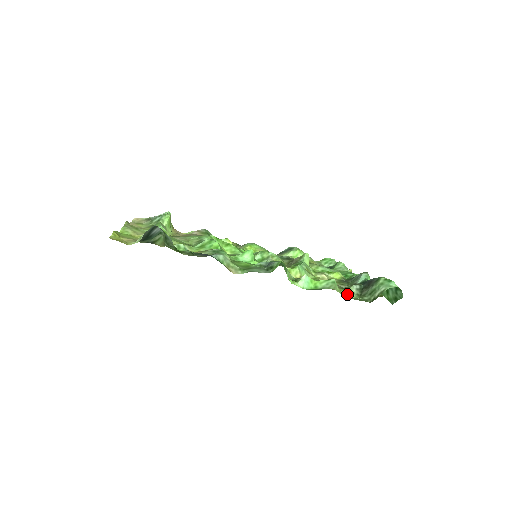
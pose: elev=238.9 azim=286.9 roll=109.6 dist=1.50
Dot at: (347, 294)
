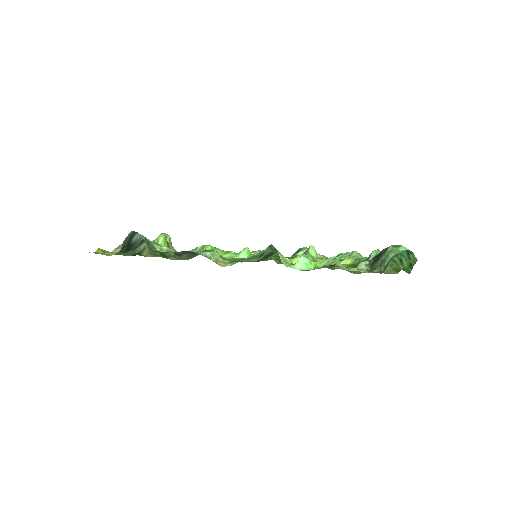
Dot at: occluded
